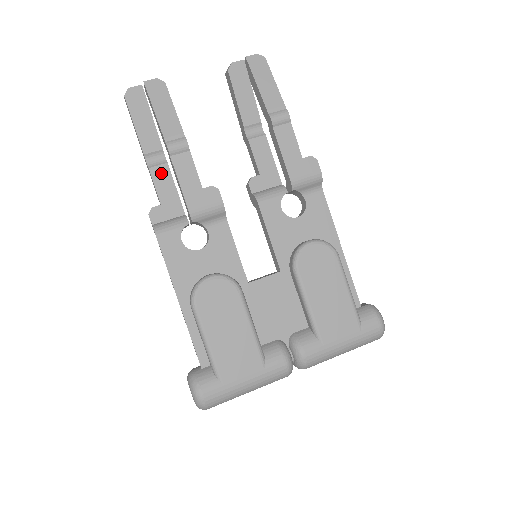
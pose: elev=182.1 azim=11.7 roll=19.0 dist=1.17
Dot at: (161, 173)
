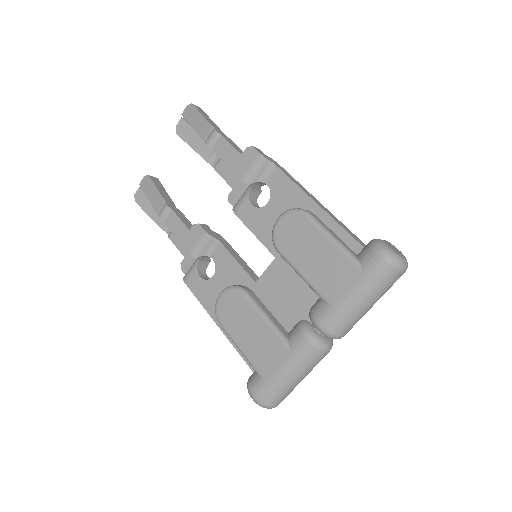
Dot at: occluded
